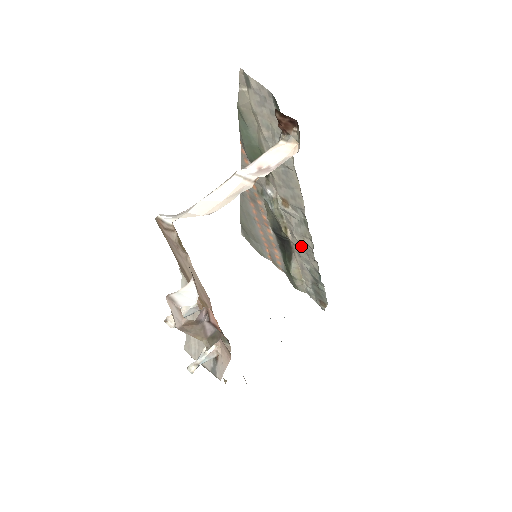
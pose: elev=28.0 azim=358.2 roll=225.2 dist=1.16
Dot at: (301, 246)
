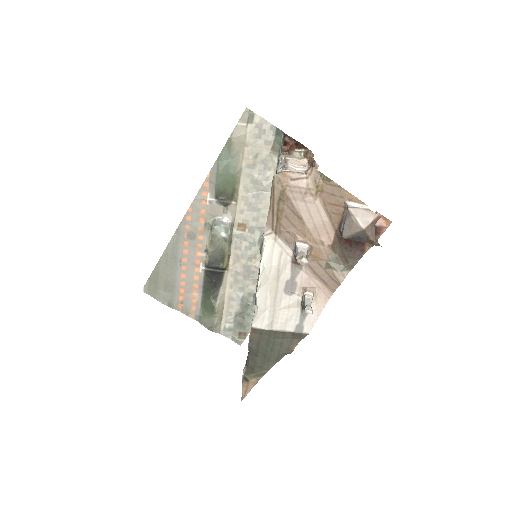
Dot at: (244, 270)
